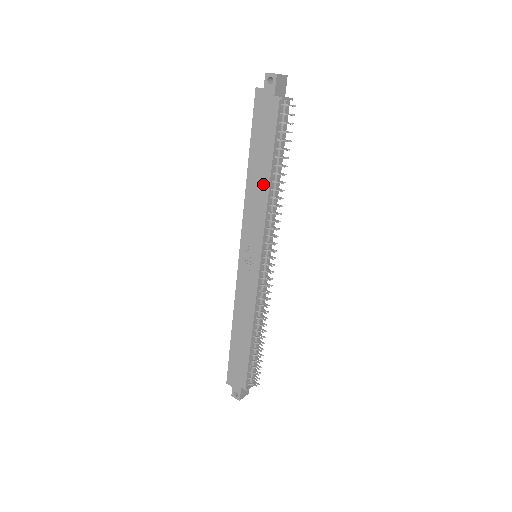
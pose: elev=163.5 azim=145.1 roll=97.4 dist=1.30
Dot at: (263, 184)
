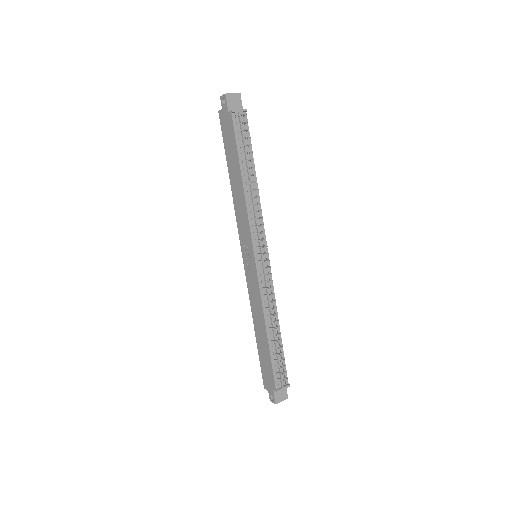
Dot at: (240, 188)
